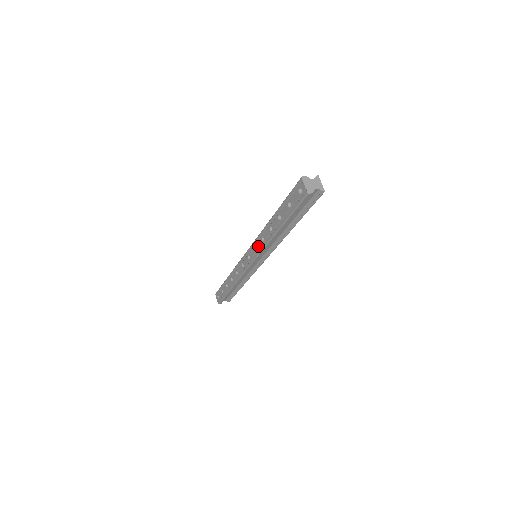
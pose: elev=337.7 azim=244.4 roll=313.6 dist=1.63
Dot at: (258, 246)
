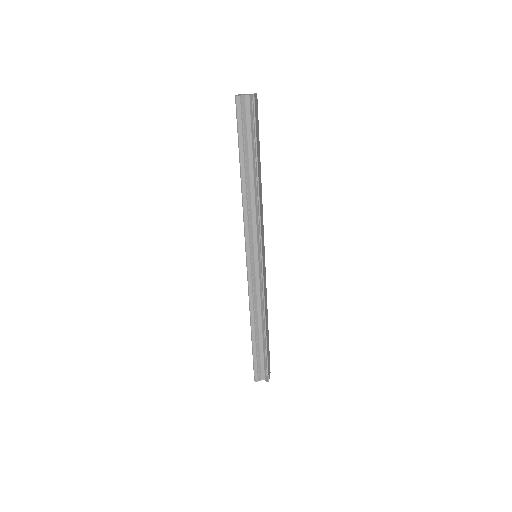
Dot at: occluded
